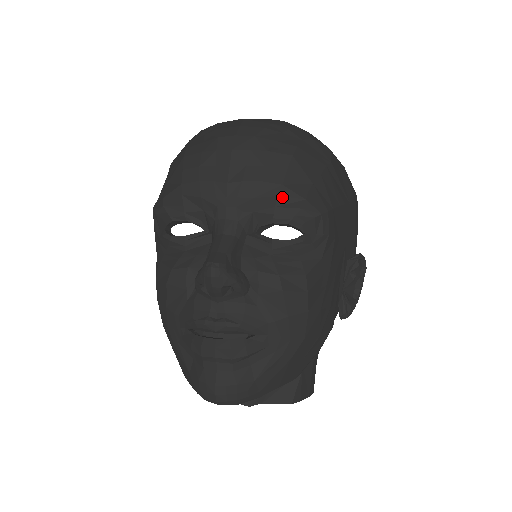
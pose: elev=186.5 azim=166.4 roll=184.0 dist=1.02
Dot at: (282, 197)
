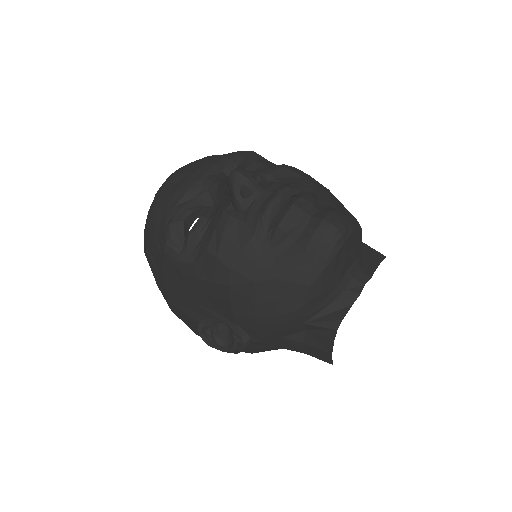
Dot at: (226, 156)
